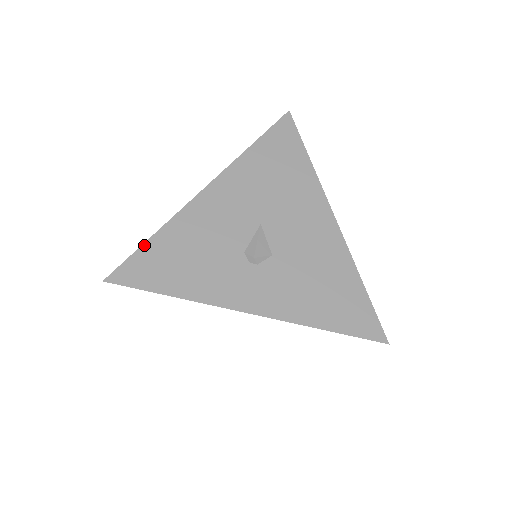
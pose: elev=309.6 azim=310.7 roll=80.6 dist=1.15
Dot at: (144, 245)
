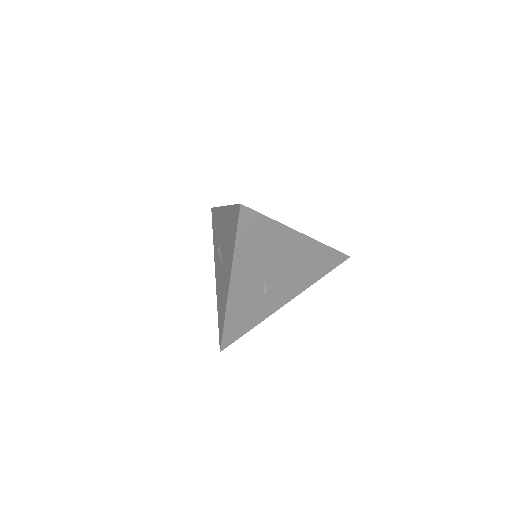
Dot at: occluded
